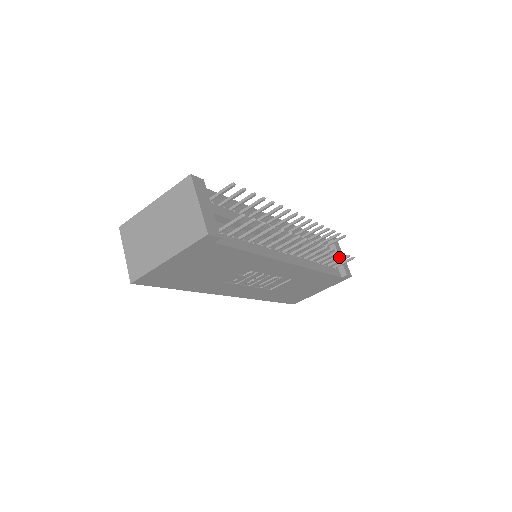
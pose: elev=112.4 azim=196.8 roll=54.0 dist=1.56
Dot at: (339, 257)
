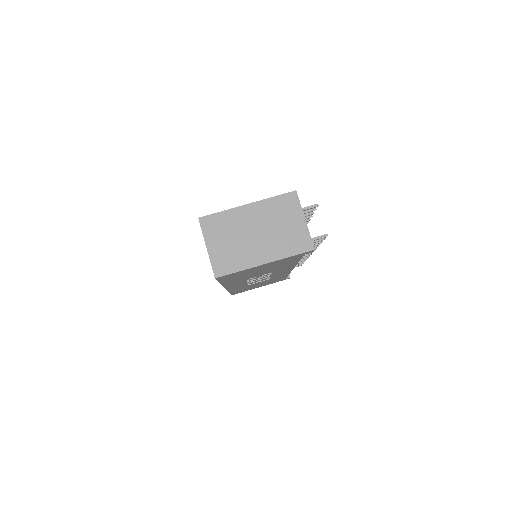
Dot at: occluded
